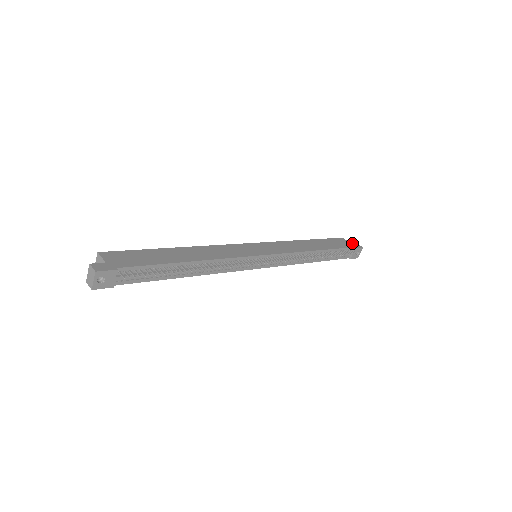
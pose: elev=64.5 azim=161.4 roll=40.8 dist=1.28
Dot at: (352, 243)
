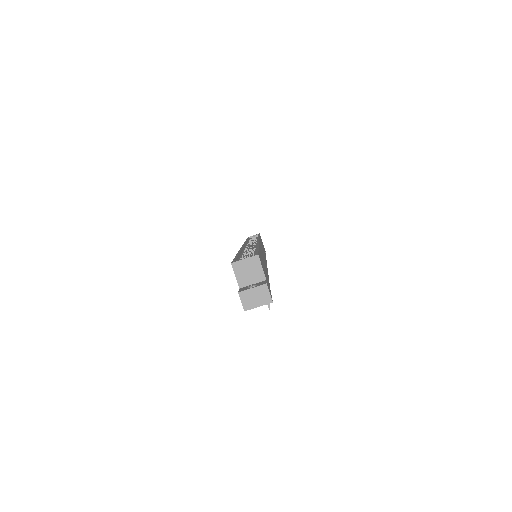
Dot at: occluded
